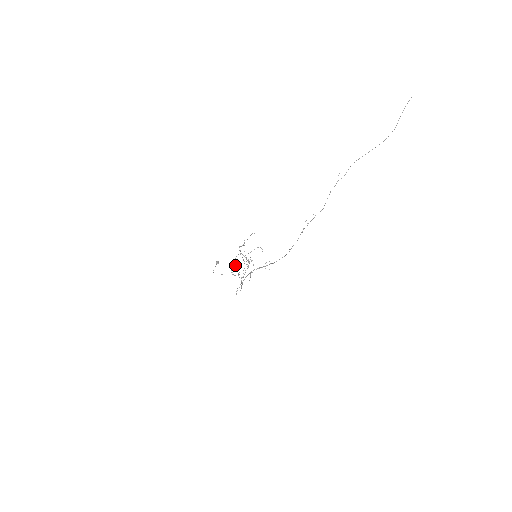
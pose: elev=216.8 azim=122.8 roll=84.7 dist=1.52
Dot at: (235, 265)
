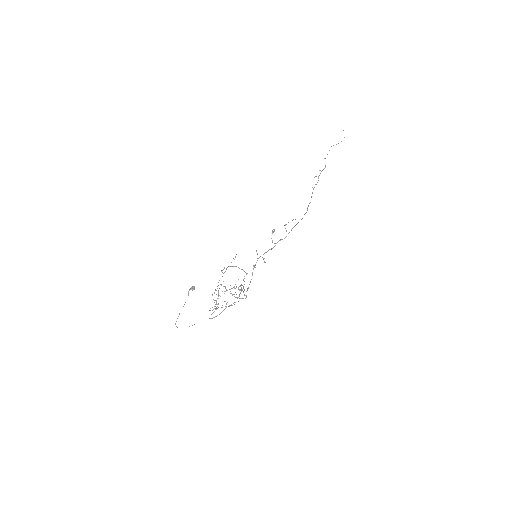
Dot at: (216, 300)
